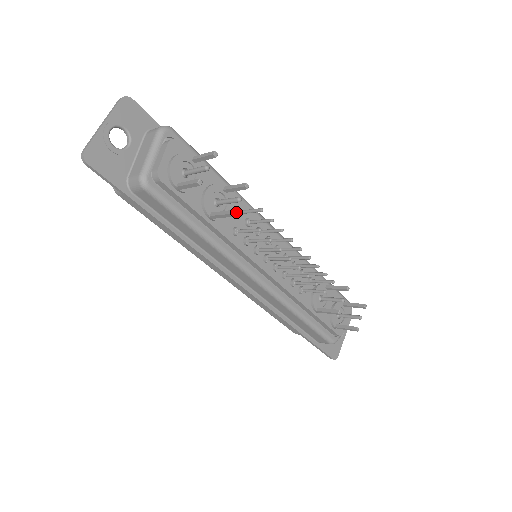
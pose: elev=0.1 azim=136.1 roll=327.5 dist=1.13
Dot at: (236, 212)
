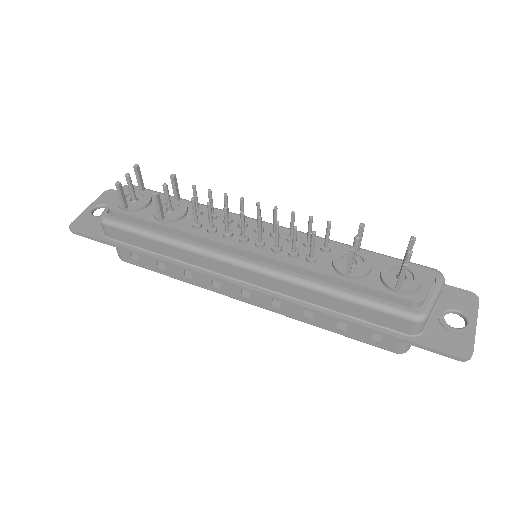
Dot at: occluded
